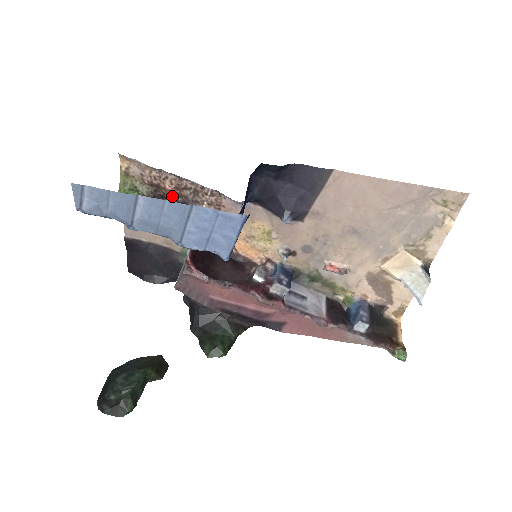
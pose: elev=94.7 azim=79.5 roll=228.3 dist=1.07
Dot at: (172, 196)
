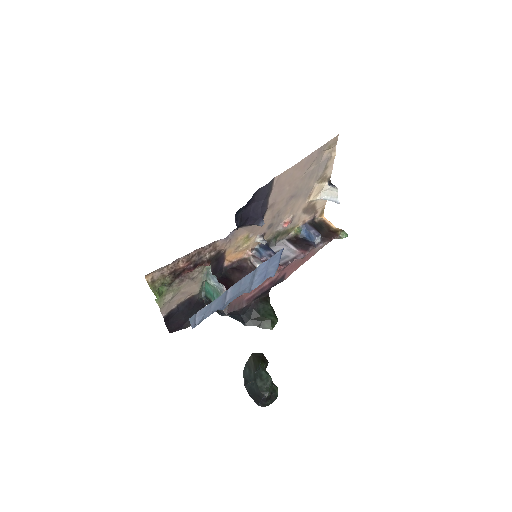
Dot at: (185, 268)
